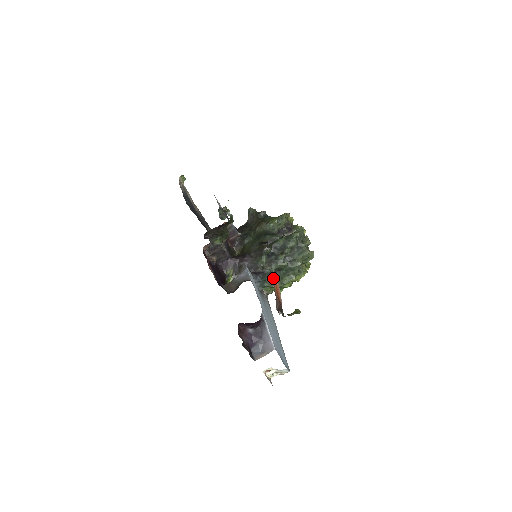
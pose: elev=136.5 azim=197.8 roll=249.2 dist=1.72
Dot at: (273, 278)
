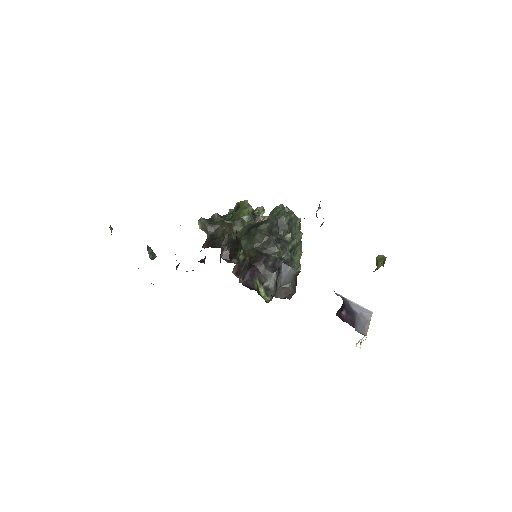
Dot at: occluded
